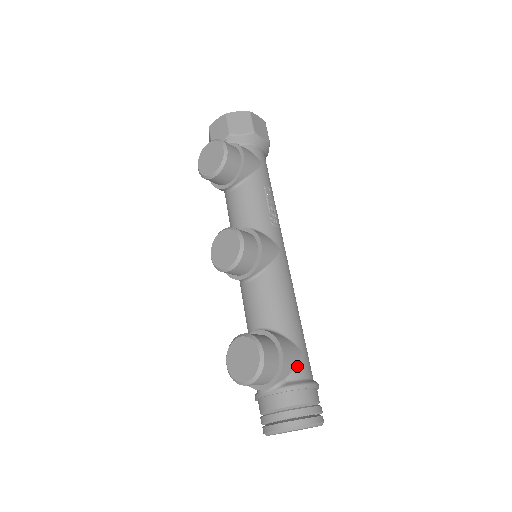
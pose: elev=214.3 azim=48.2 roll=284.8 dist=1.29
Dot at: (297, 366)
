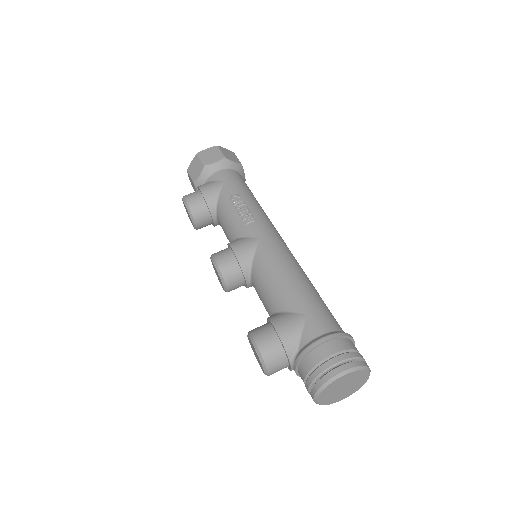
Dot at: (303, 331)
